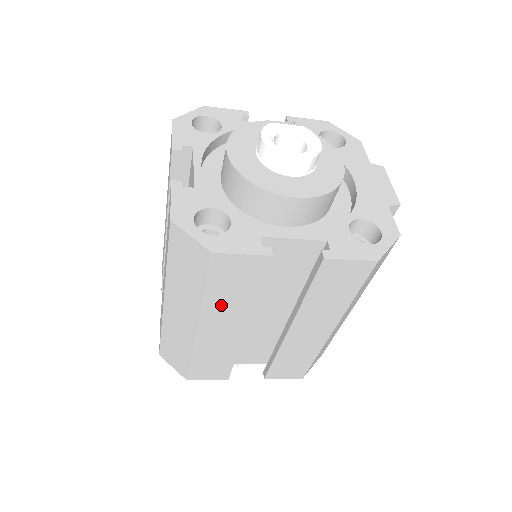
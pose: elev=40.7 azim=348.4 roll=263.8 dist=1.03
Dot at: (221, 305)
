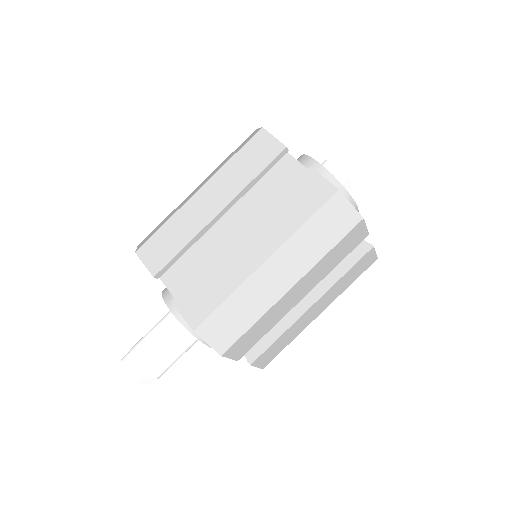
Dot at: (322, 267)
